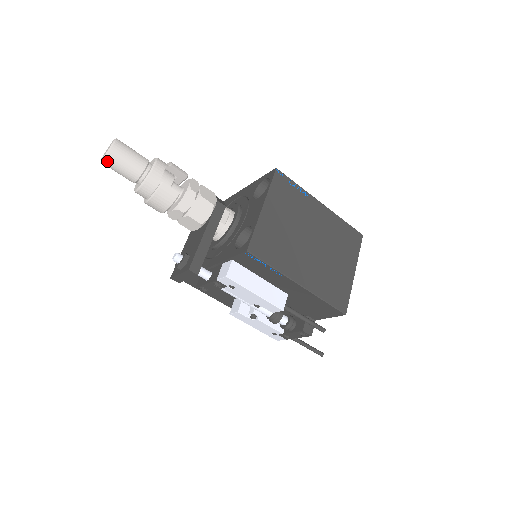
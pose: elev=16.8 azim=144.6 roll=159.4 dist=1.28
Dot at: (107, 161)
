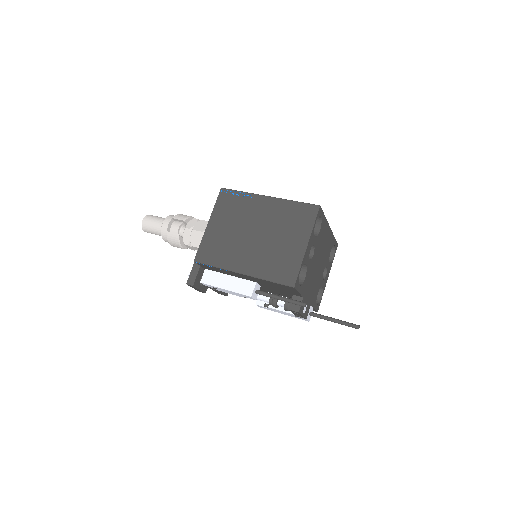
Dot at: (145, 231)
